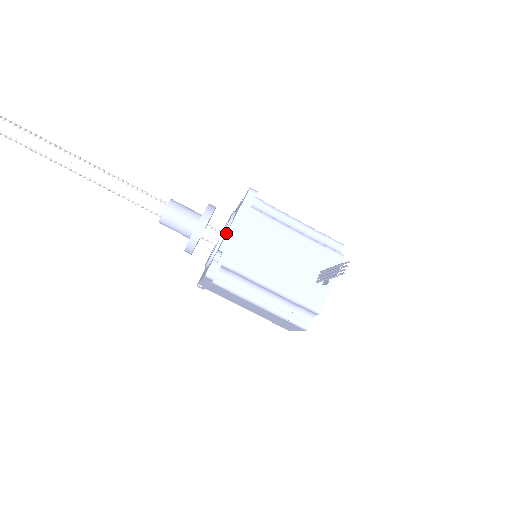
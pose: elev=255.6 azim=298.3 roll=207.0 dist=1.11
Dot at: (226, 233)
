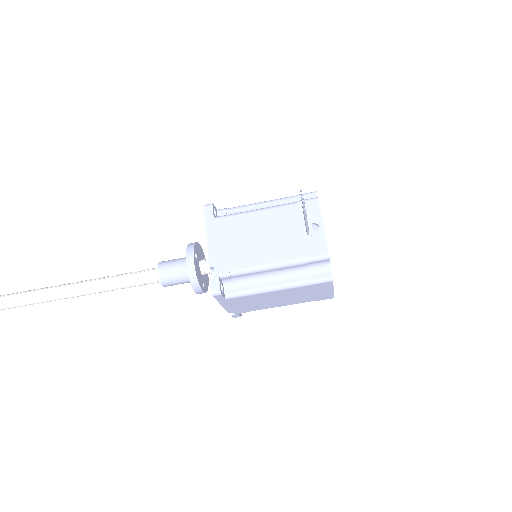
Dot at: (208, 252)
